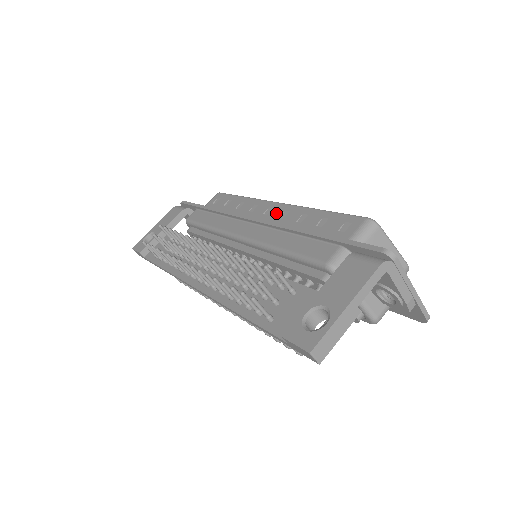
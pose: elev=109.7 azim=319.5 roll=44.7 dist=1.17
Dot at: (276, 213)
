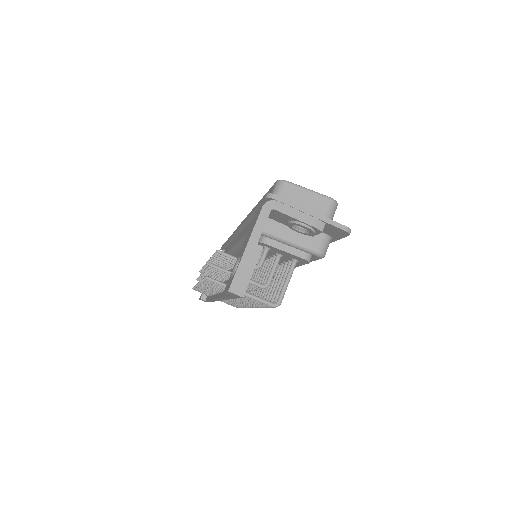
Dot at: occluded
